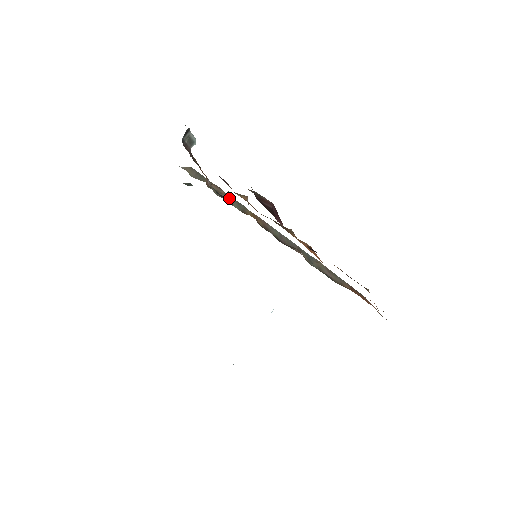
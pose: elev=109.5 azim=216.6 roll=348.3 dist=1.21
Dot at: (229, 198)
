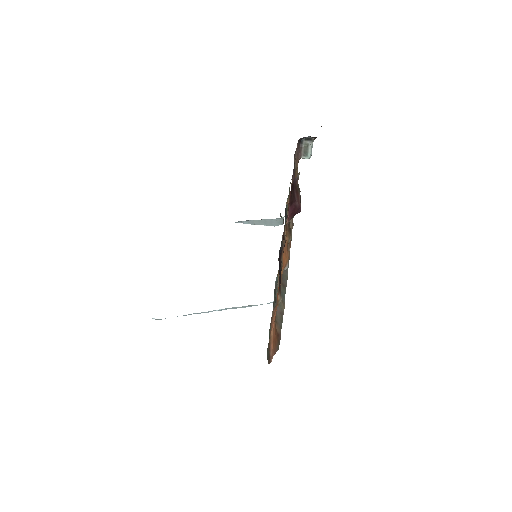
Dot at: occluded
